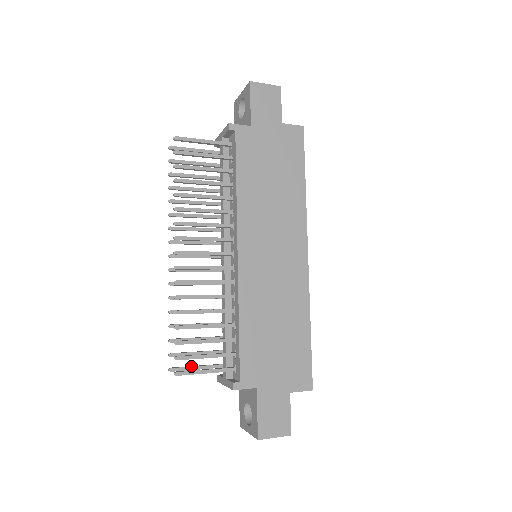
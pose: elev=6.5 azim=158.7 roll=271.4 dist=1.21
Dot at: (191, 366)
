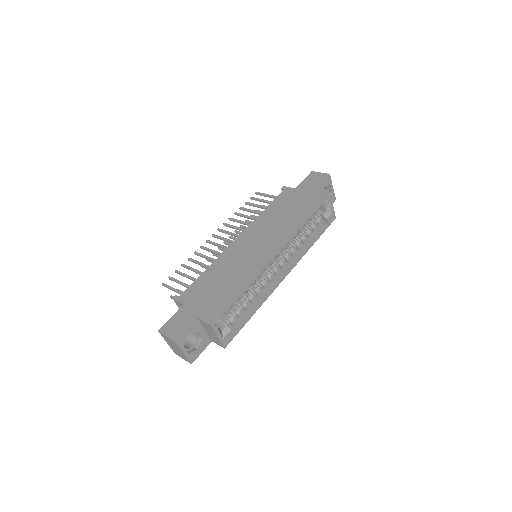
Dot at: occluded
